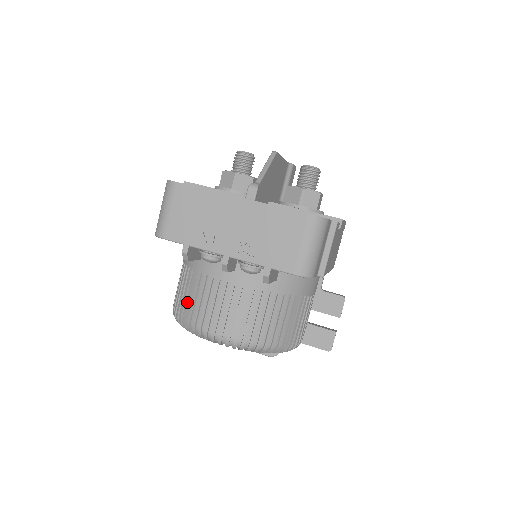
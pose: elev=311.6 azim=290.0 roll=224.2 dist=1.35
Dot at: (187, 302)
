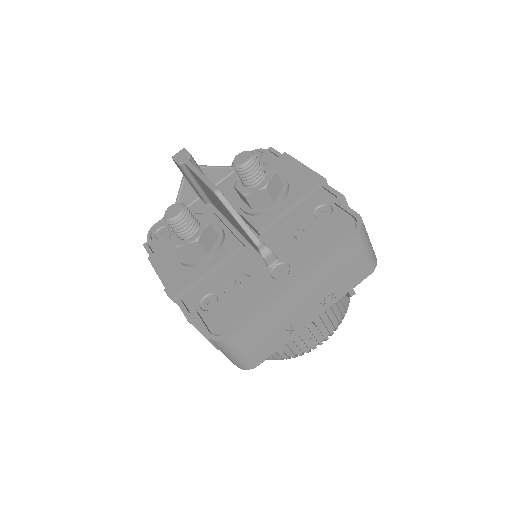
Dot at: occluded
